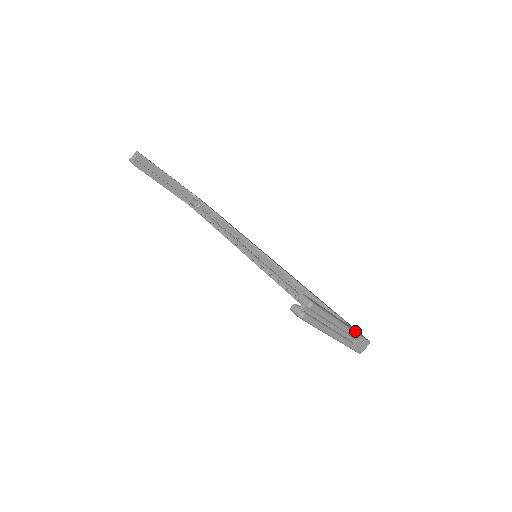
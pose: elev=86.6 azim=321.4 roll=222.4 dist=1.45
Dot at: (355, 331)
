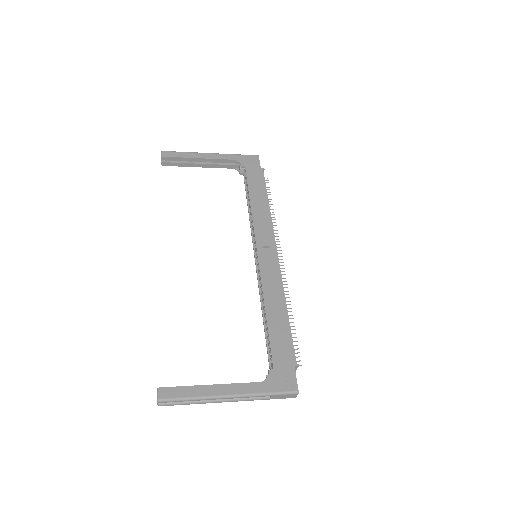
Dot at: (259, 393)
